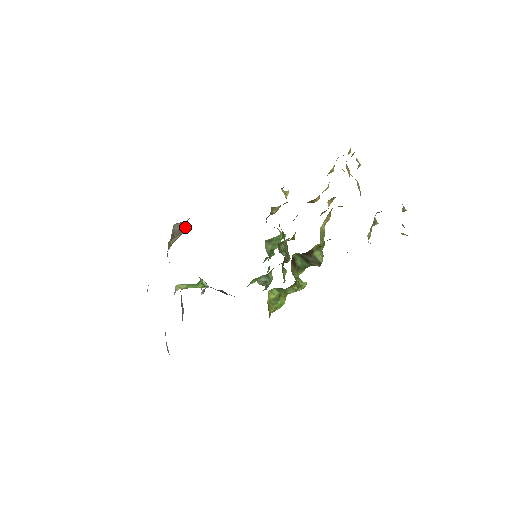
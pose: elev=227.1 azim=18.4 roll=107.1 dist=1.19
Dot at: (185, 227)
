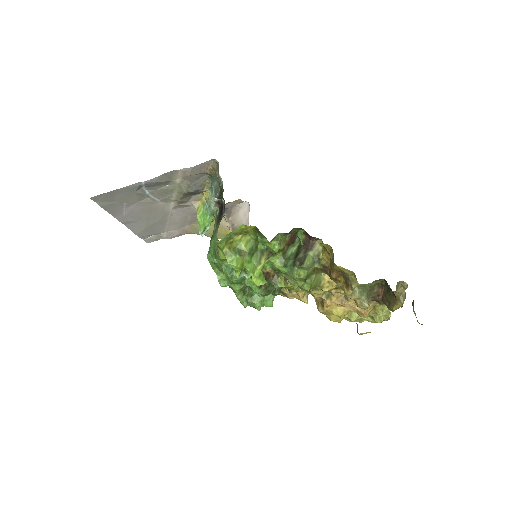
Dot at: occluded
